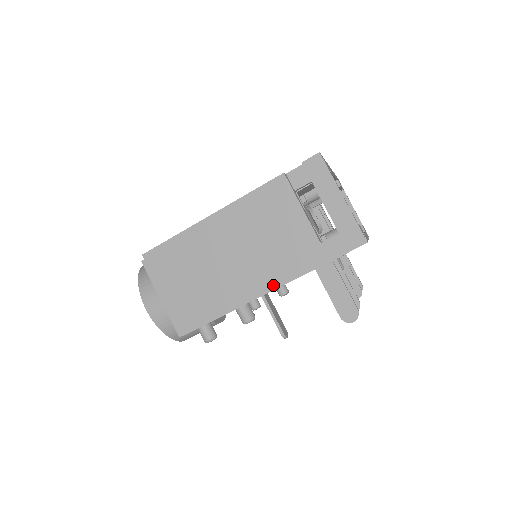
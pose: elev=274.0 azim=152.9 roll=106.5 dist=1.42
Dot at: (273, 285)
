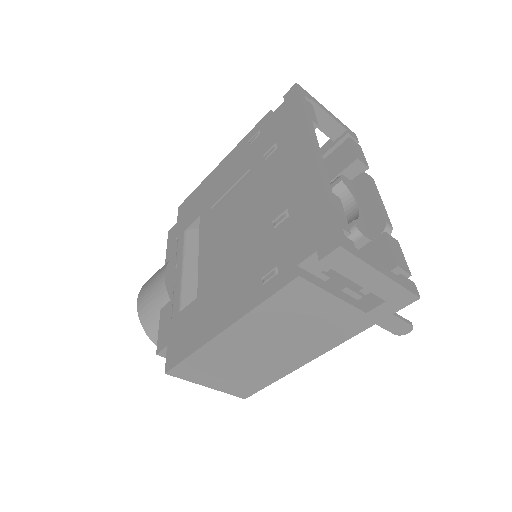
Dot at: (323, 351)
